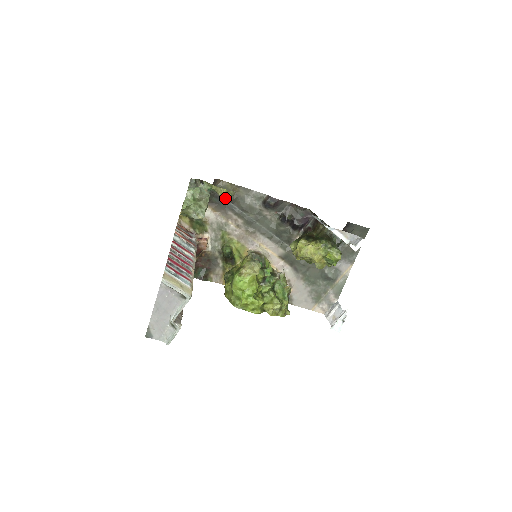
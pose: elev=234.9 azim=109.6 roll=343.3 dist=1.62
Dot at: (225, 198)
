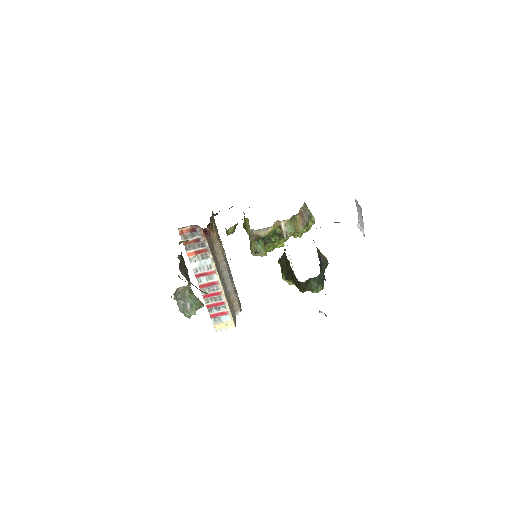
Dot at: occluded
